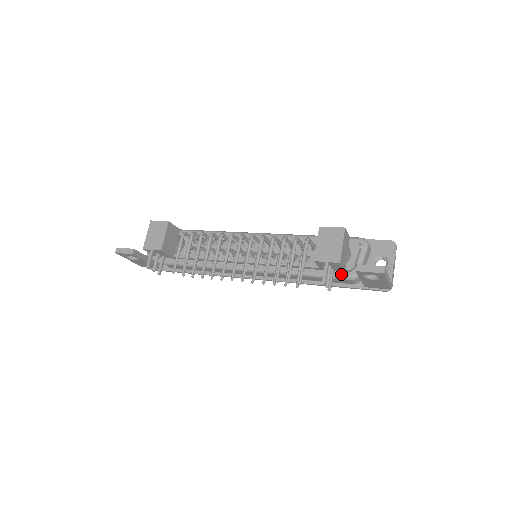
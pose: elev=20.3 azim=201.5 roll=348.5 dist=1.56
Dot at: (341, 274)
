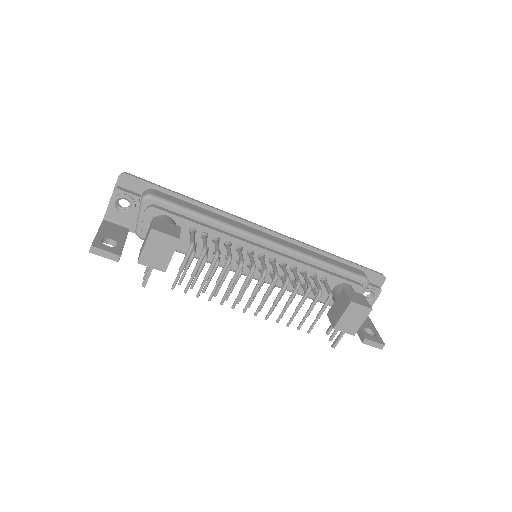
Dot at: occluded
